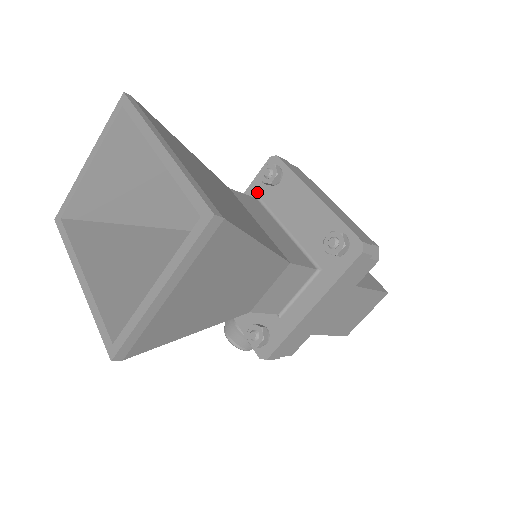
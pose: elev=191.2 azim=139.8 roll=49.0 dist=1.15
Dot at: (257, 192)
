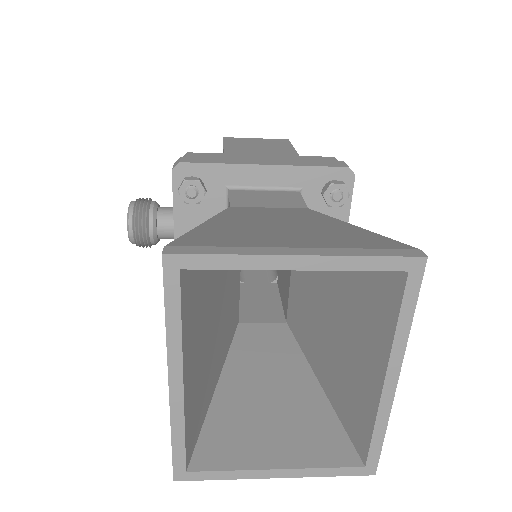
Dot at: (305, 184)
